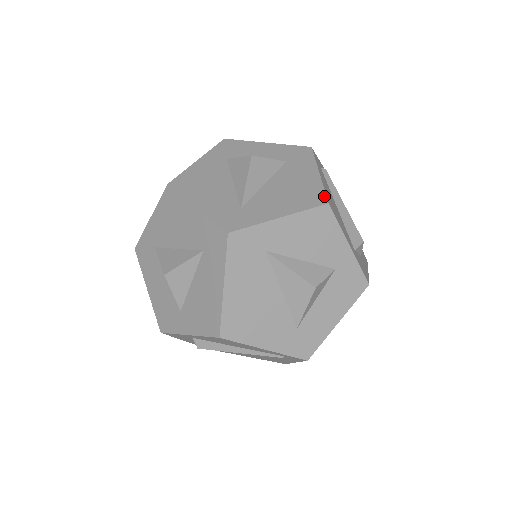
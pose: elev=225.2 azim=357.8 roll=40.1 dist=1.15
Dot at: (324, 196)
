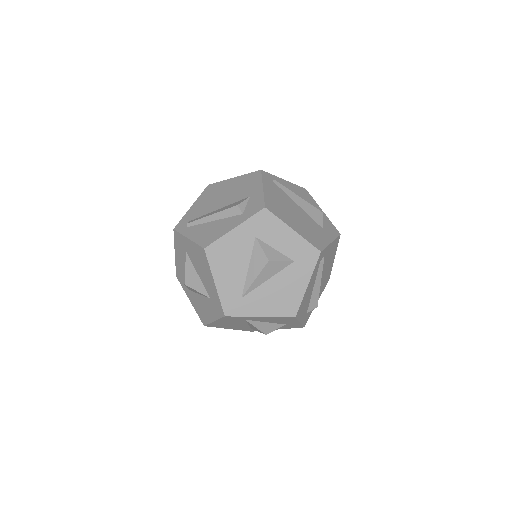
Dot at: (297, 310)
